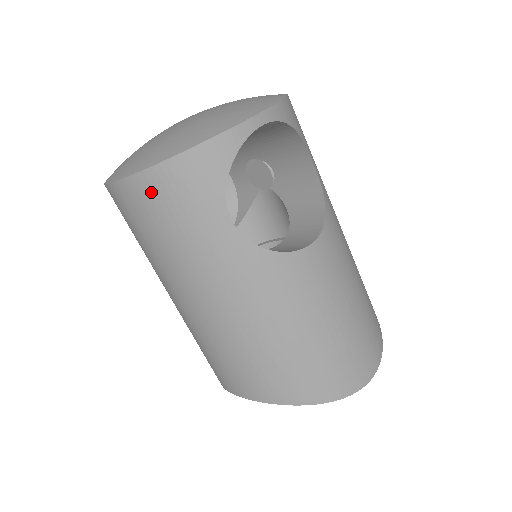
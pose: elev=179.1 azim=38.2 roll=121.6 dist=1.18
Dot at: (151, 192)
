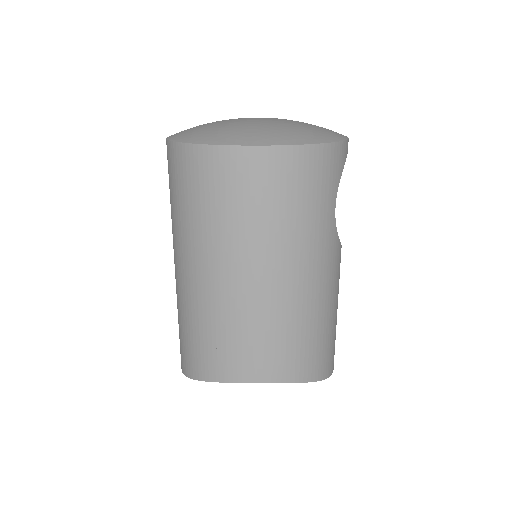
Dot at: (301, 165)
